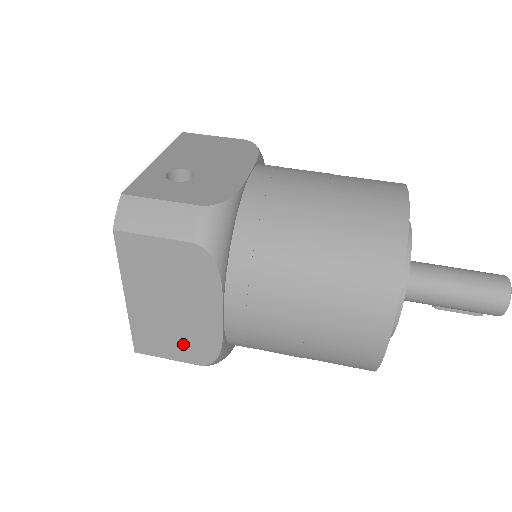
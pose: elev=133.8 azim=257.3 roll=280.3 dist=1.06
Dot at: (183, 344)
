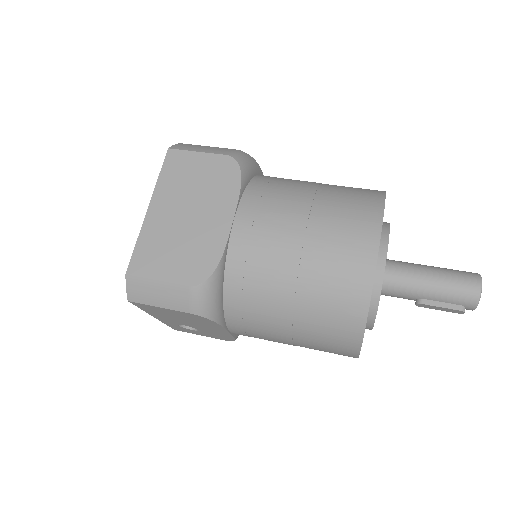
Dot at: (183, 258)
